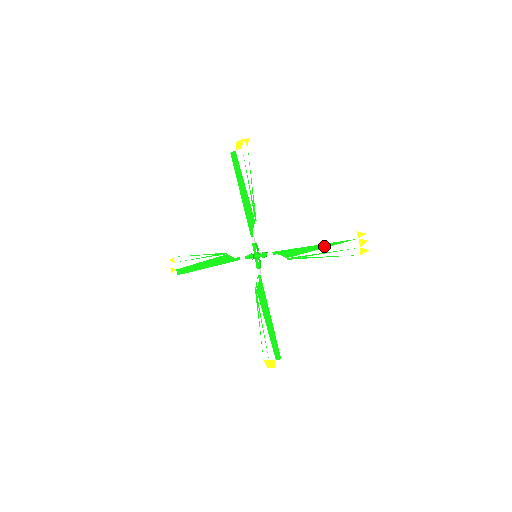
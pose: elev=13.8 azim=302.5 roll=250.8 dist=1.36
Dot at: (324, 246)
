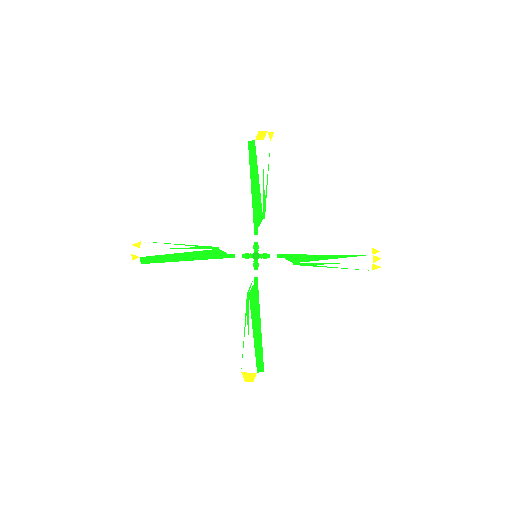
Dot at: (337, 257)
